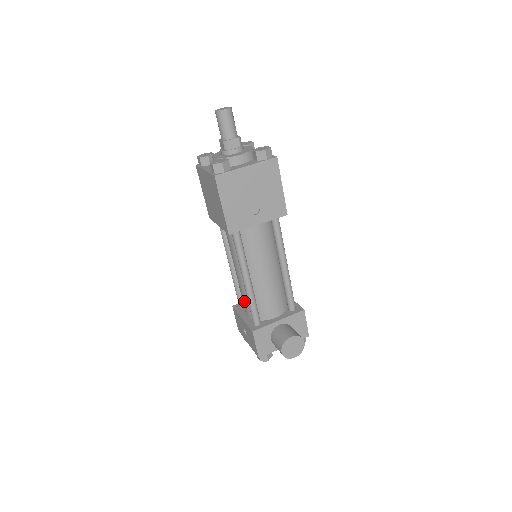
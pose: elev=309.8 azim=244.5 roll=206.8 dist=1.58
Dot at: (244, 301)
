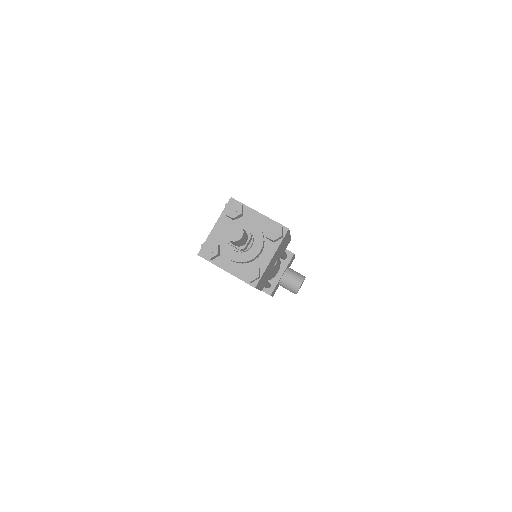
Dot at: occluded
